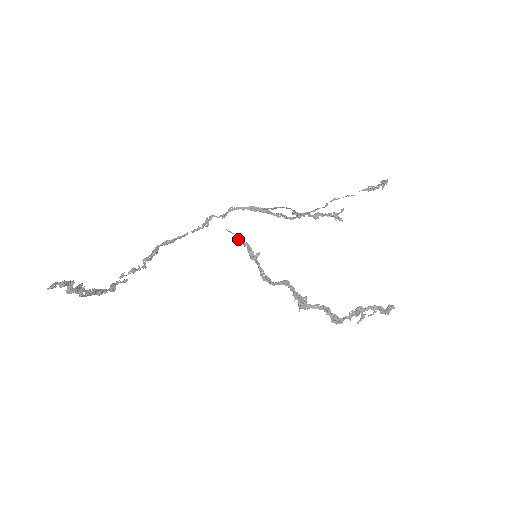
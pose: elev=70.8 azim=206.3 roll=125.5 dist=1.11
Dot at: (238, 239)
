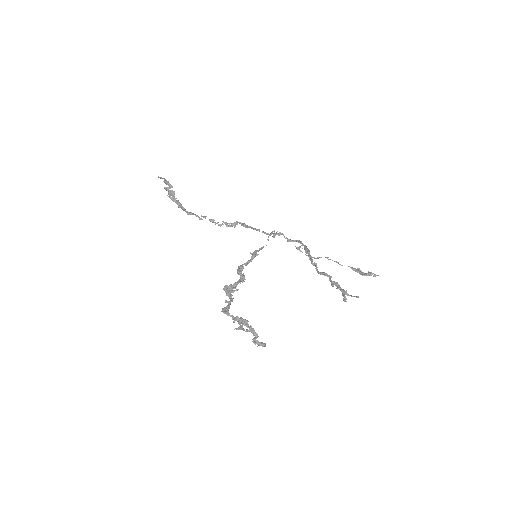
Dot at: (266, 245)
